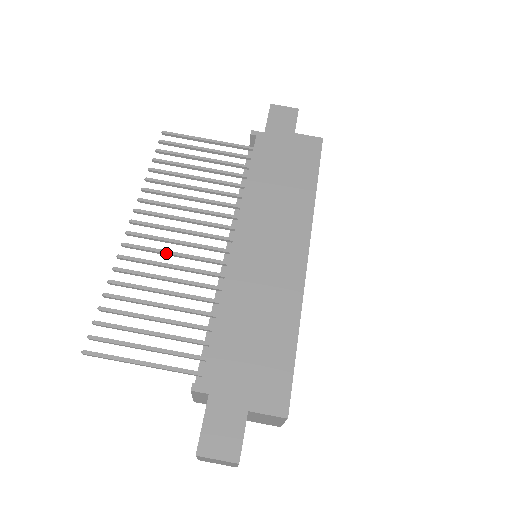
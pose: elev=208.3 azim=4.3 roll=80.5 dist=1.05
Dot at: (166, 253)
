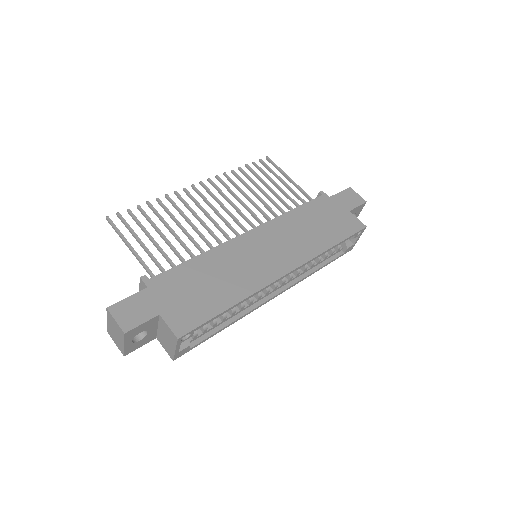
Dot at: (203, 210)
